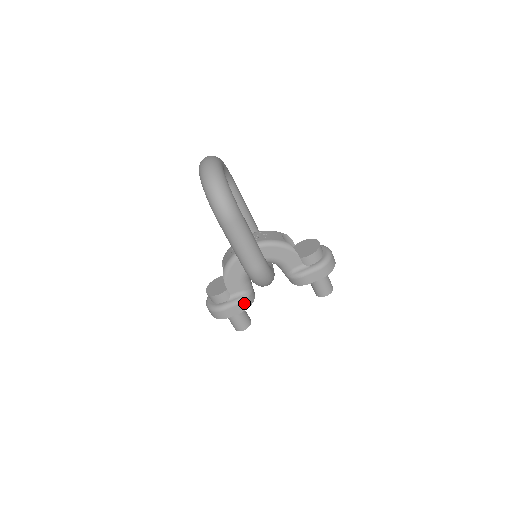
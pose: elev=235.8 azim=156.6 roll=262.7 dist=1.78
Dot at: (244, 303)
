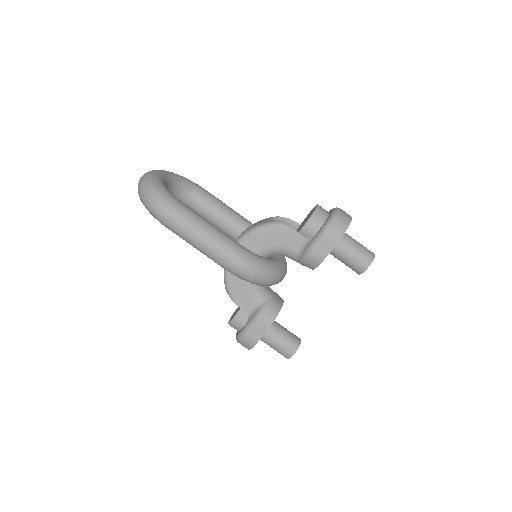
Dot at: (265, 316)
